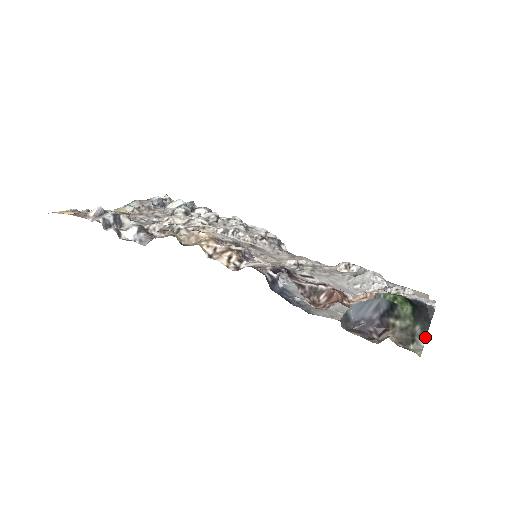
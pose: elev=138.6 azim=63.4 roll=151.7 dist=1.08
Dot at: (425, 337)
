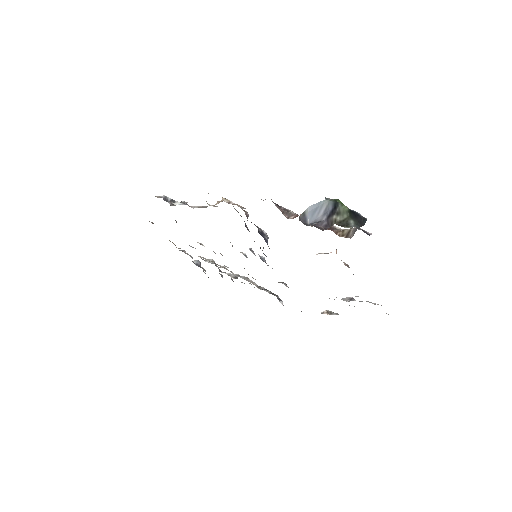
Dot at: (357, 227)
